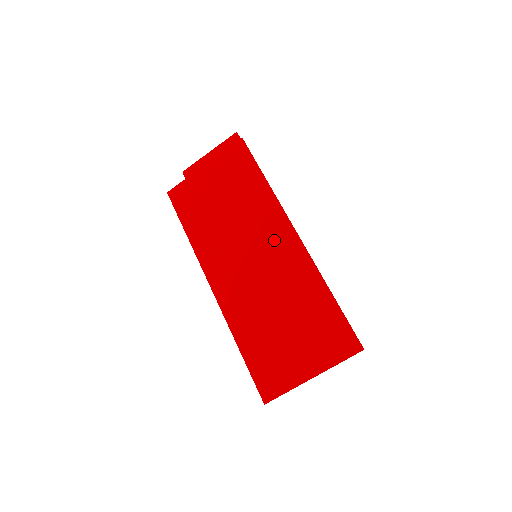
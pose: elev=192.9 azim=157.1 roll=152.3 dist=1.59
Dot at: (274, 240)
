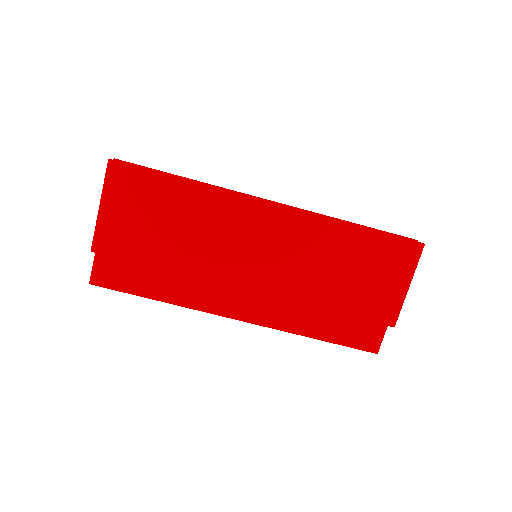
Dot at: (265, 228)
